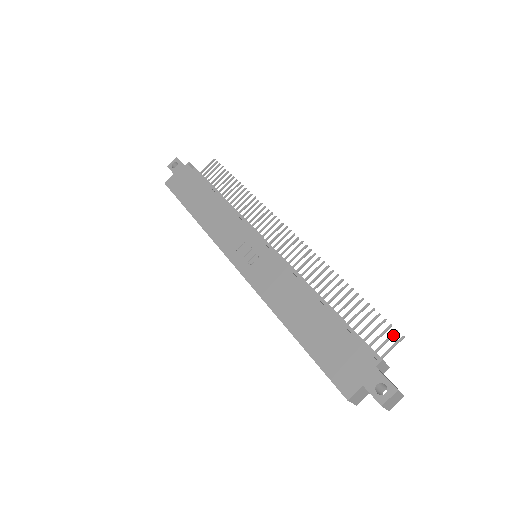
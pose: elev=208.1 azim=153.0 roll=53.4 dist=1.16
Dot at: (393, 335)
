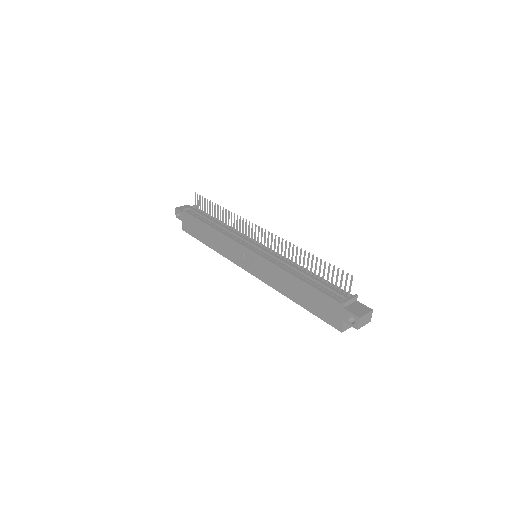
Dot at: (347, 277)
